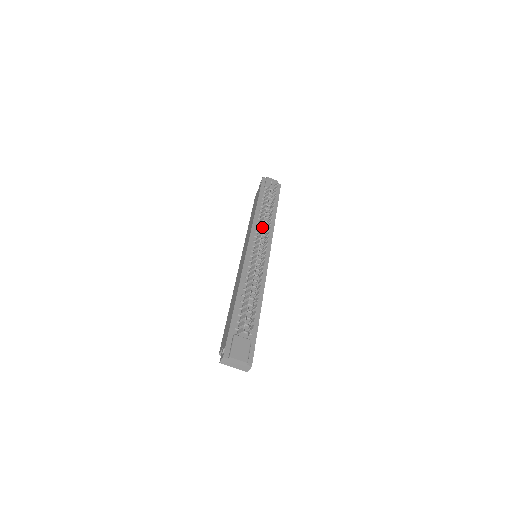
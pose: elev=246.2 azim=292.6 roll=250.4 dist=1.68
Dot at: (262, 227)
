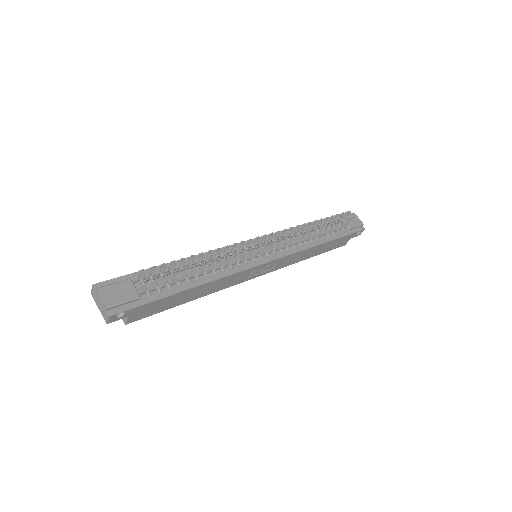
Dot at: occluded
